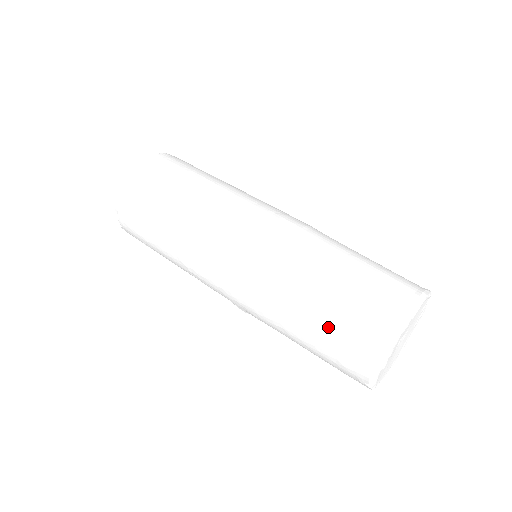
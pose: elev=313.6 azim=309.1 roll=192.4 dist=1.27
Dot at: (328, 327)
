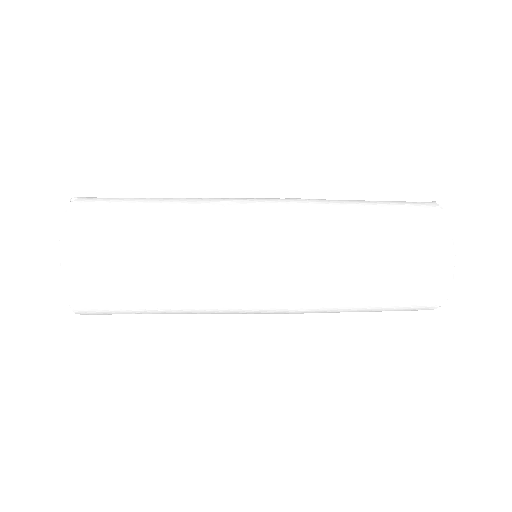
Dot at: occluded
